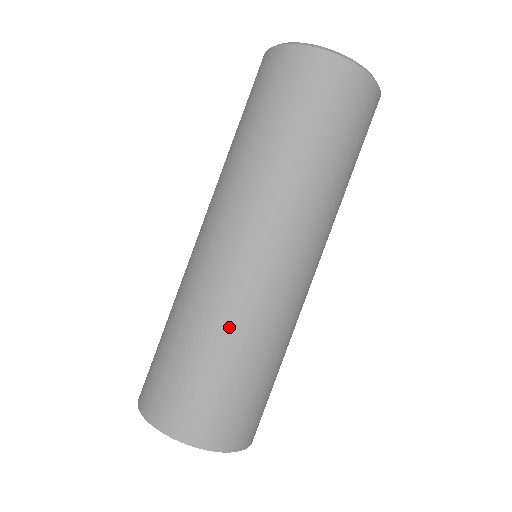
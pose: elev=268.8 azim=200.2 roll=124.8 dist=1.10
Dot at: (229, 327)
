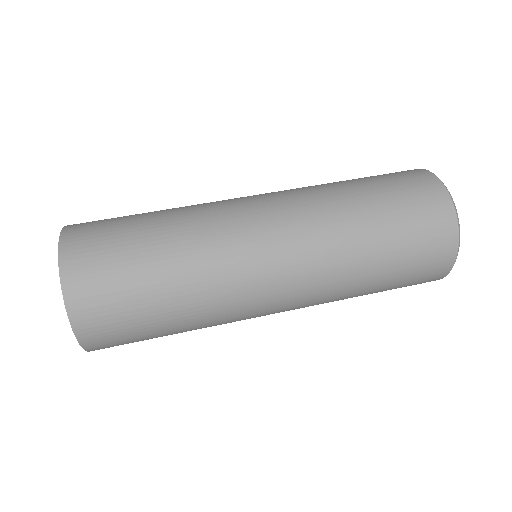
Dot at: (195, 274)
